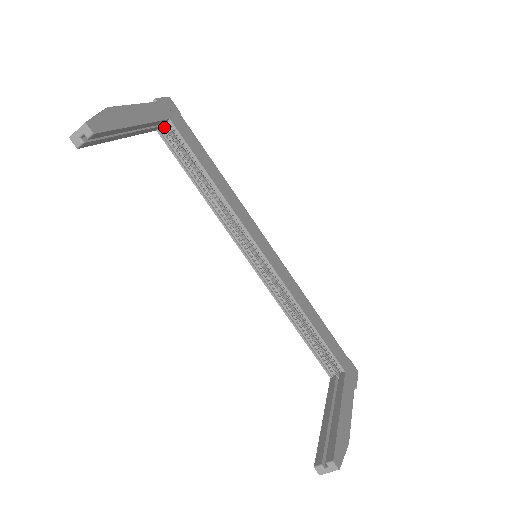
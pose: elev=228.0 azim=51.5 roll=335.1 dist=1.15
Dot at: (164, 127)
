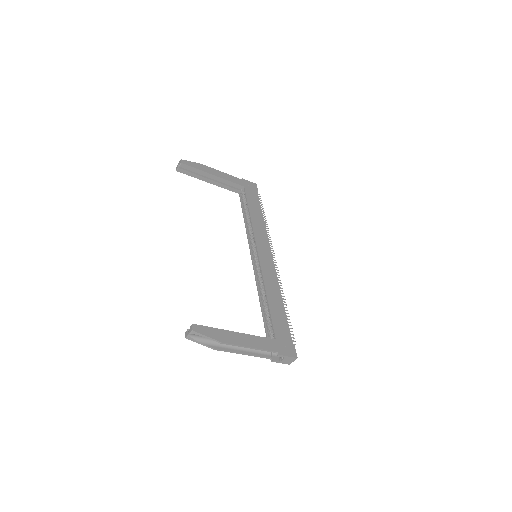
Dot at: (243, 192)
